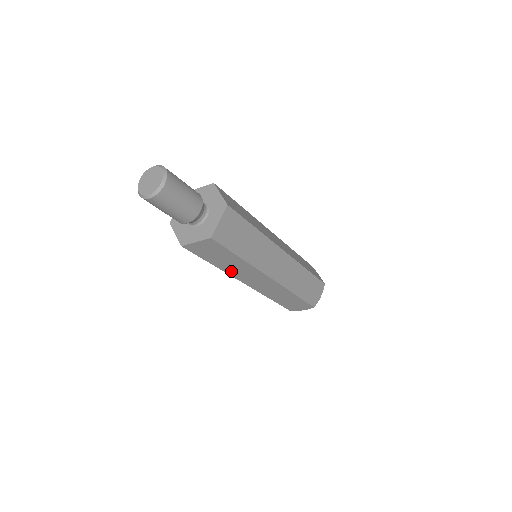
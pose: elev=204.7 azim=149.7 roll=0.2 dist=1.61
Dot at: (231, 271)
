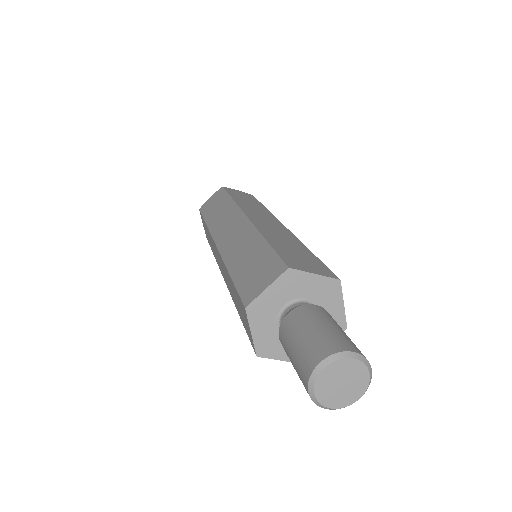
Dot at: occluded
